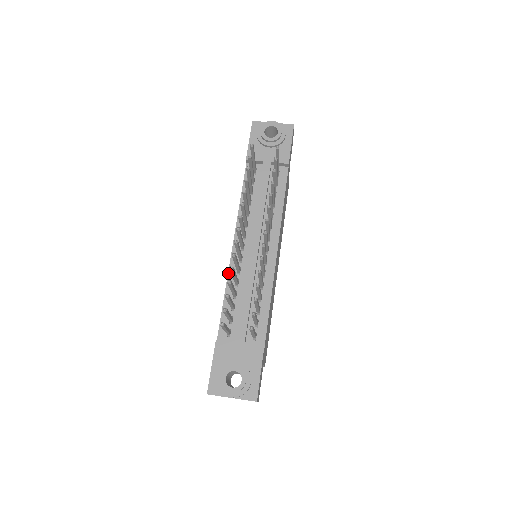
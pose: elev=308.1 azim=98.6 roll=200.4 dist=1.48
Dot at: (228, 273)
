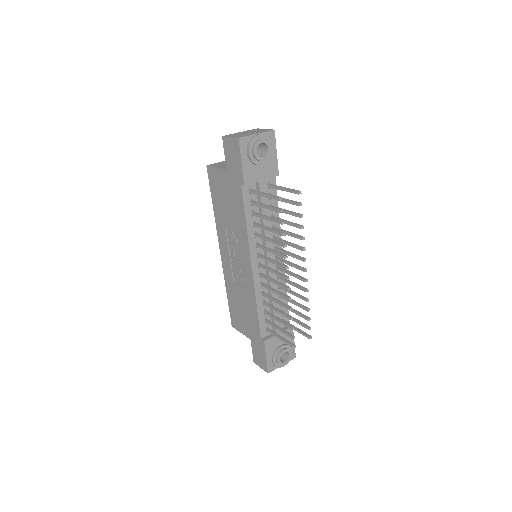
Dot at: (255, 290)
